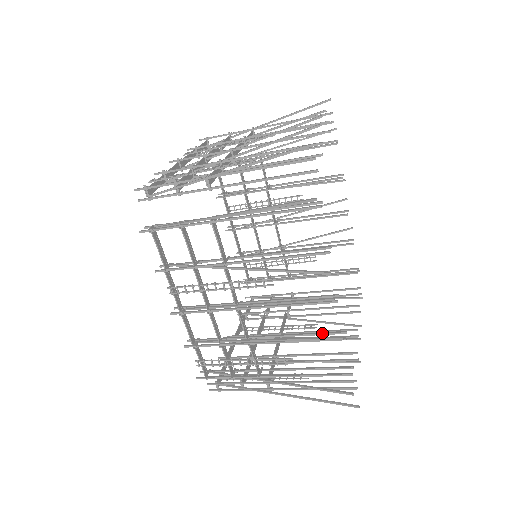
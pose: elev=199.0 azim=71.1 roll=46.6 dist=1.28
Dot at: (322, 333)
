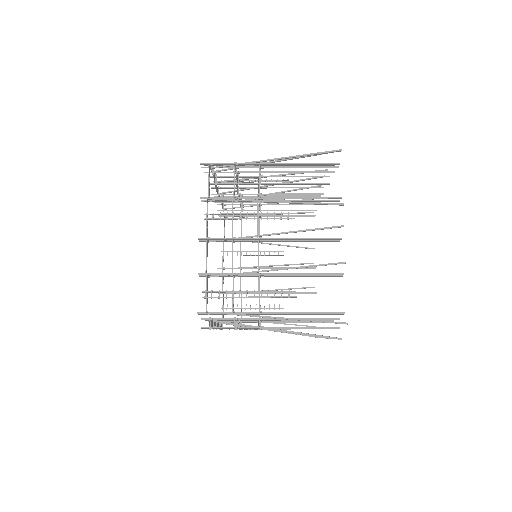
Dot at: (308, 322)
